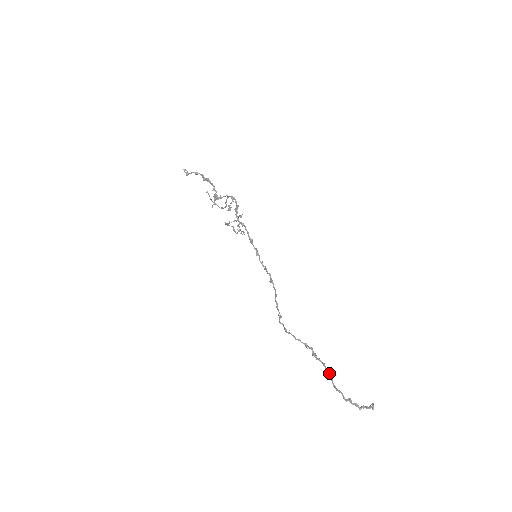
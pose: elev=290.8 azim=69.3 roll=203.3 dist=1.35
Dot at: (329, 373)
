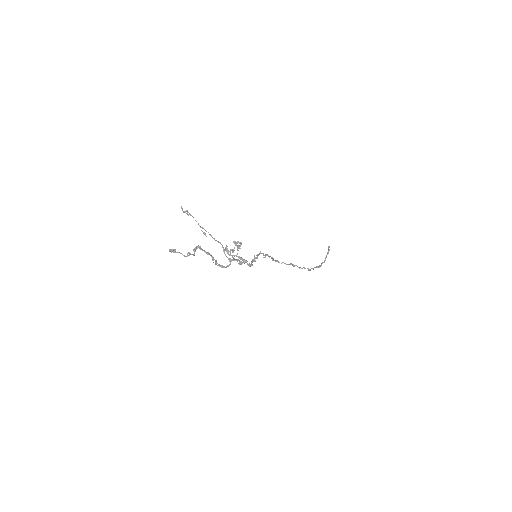
Dot at: occluded
